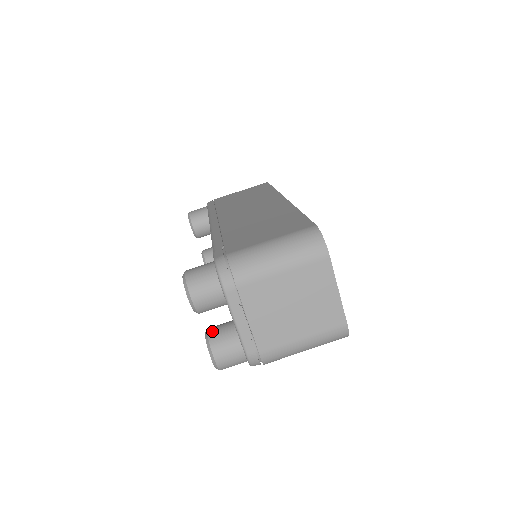
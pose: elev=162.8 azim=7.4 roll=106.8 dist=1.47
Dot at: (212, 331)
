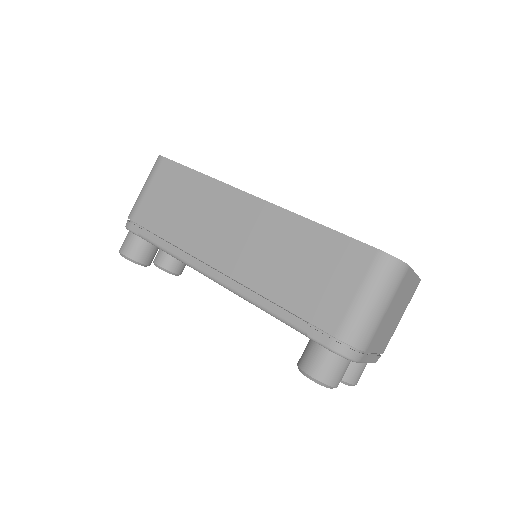
Dot at: occluded
